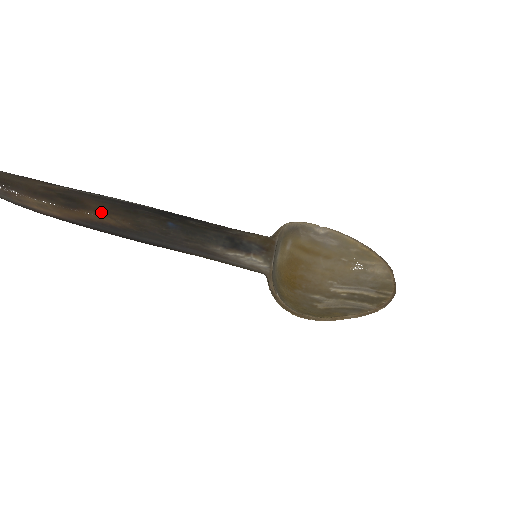
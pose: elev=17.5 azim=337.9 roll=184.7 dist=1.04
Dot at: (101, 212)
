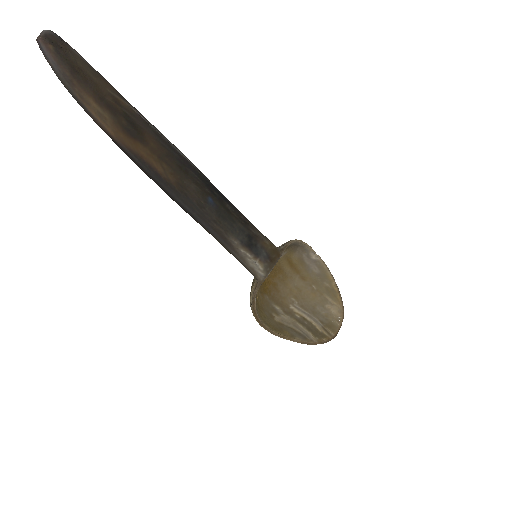
Dot at: (156, 155)
